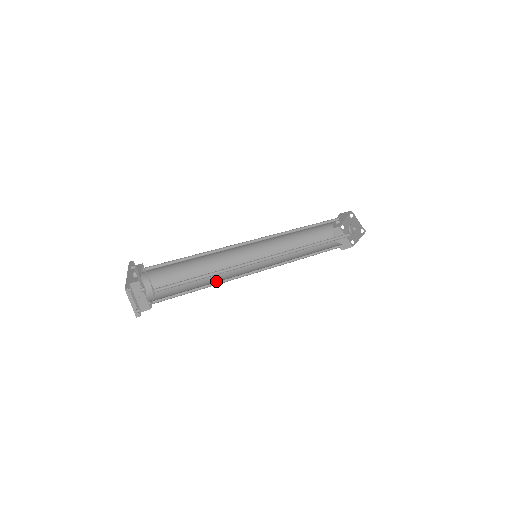
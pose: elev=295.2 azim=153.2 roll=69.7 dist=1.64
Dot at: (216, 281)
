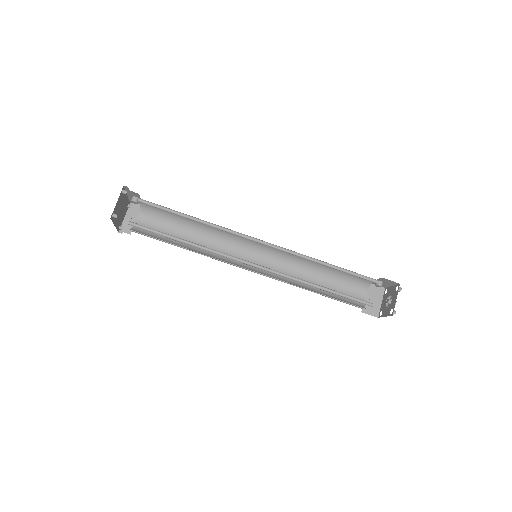
Dot at: (202, 251)
